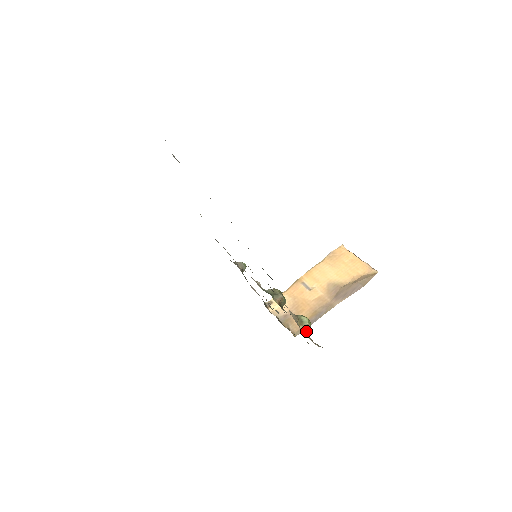
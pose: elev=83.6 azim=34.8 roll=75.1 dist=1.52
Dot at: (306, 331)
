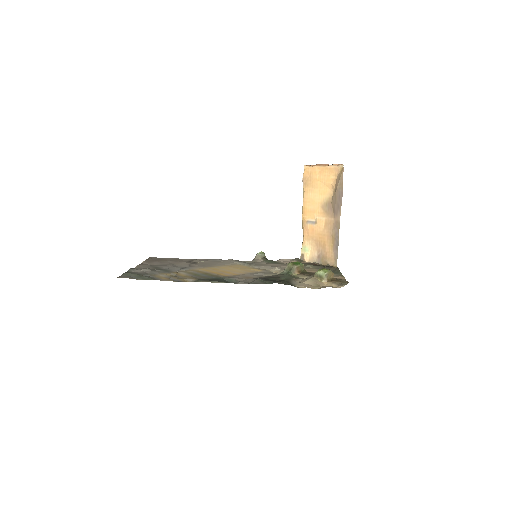
Dot at: (330, 278)
